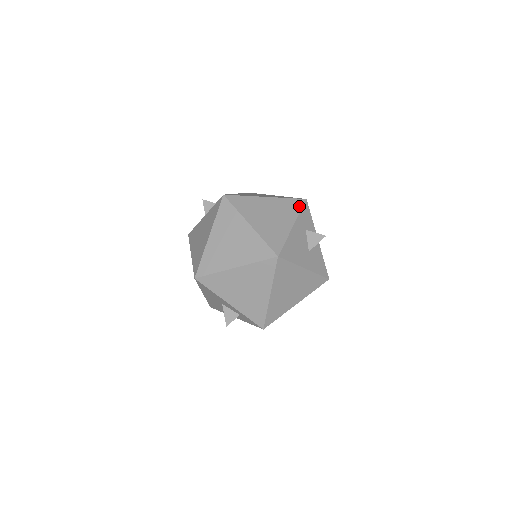
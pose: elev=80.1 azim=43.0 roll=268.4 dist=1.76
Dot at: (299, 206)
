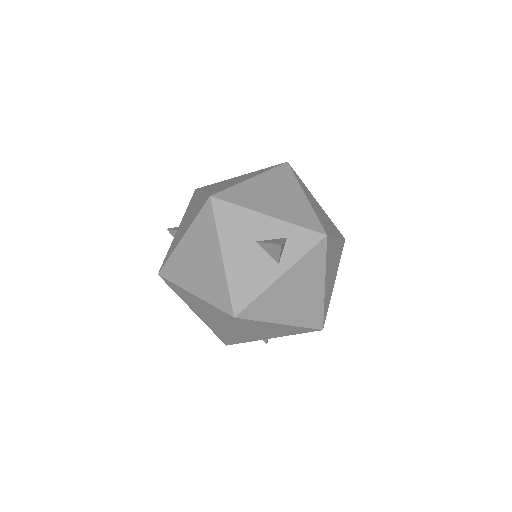
Dot at: occluded
